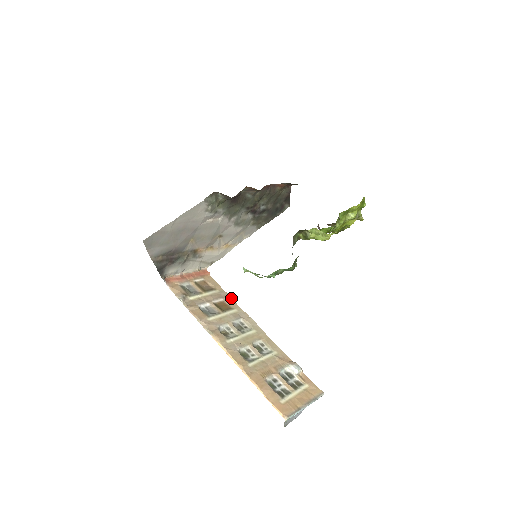
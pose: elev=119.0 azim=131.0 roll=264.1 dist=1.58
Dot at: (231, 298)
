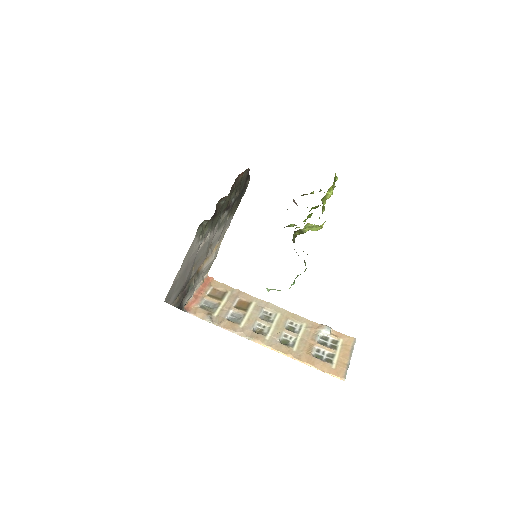
Dot at: (243, 293)
